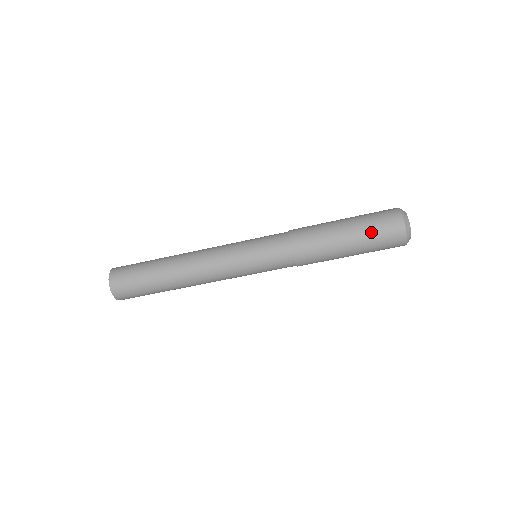
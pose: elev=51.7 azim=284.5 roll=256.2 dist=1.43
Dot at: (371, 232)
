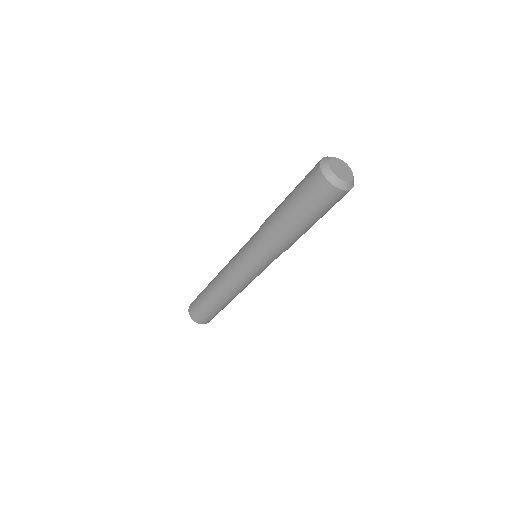
Dot at: (307, 202)
